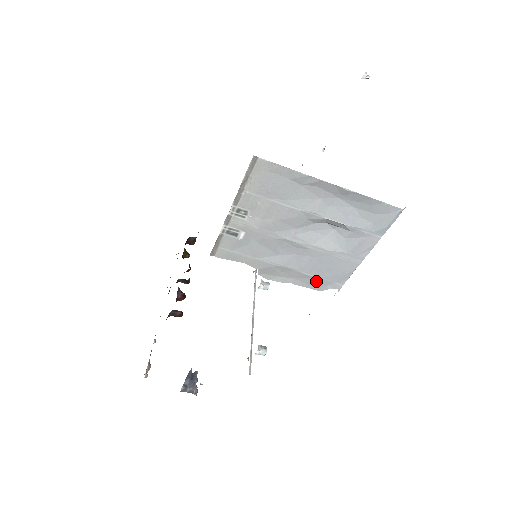
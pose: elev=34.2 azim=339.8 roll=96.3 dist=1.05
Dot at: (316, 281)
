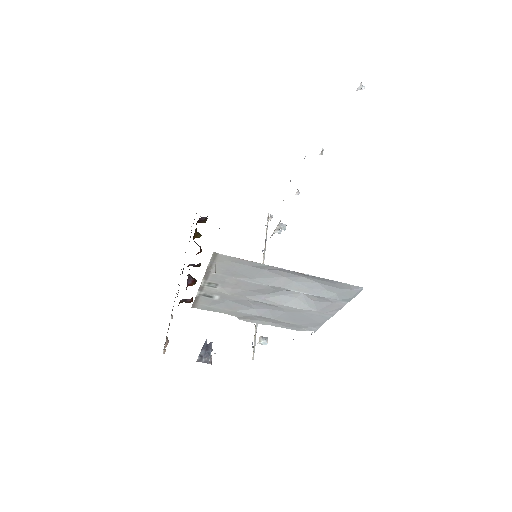
Dot at: (292, 325)
